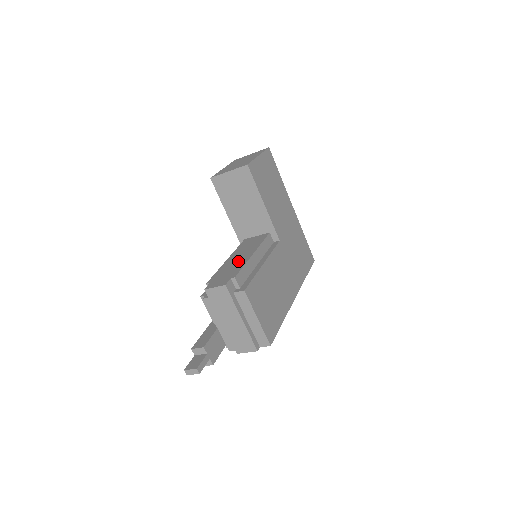
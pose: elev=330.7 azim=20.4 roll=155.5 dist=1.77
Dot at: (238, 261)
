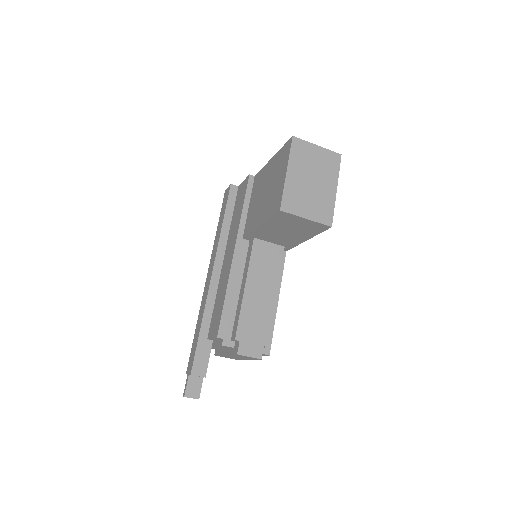
Dot at: (262, 305)
